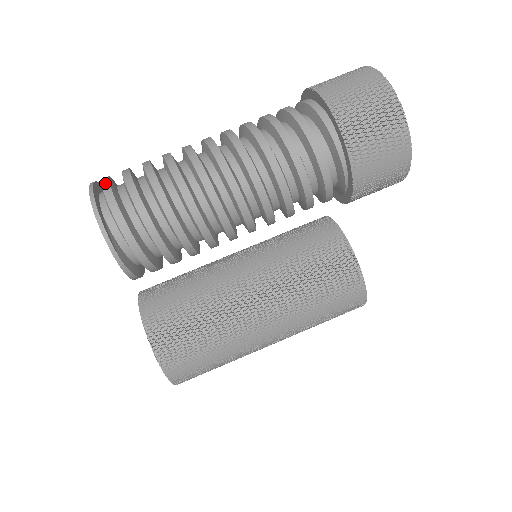
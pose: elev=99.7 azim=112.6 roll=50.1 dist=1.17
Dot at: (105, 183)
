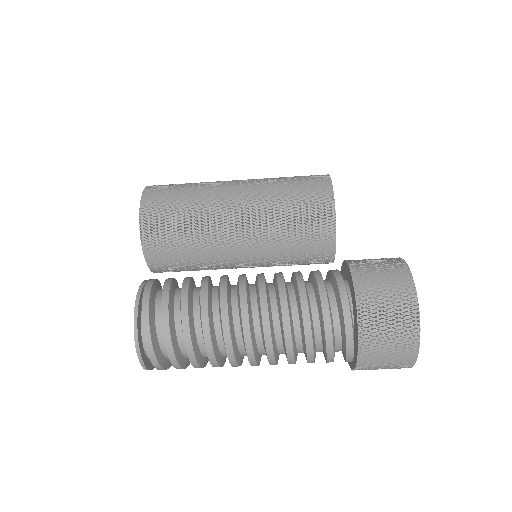
Dot at: (155, 364)
